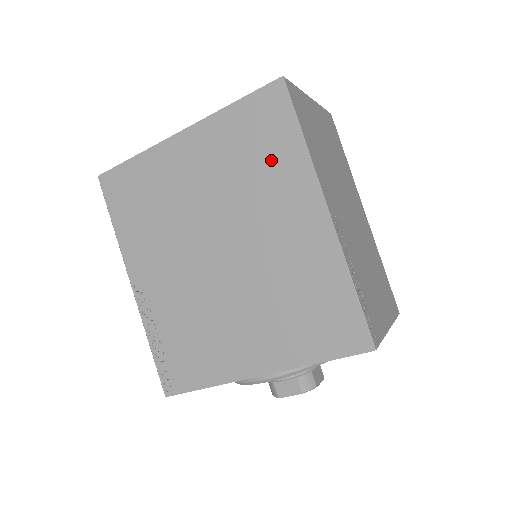
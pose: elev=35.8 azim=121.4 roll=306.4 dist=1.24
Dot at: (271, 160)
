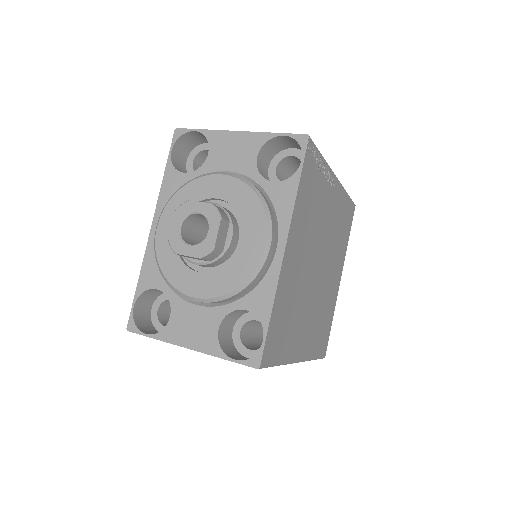
Dot at: occluded
